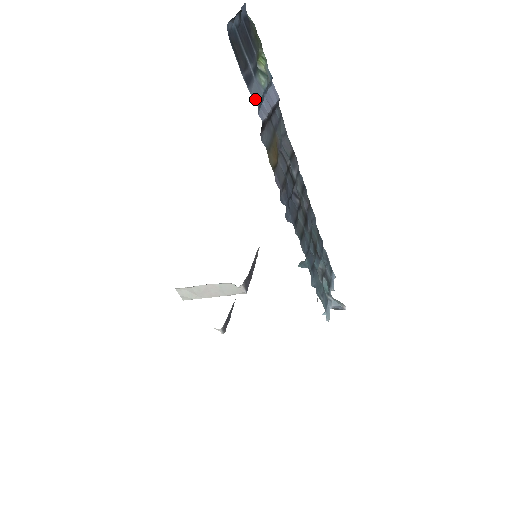
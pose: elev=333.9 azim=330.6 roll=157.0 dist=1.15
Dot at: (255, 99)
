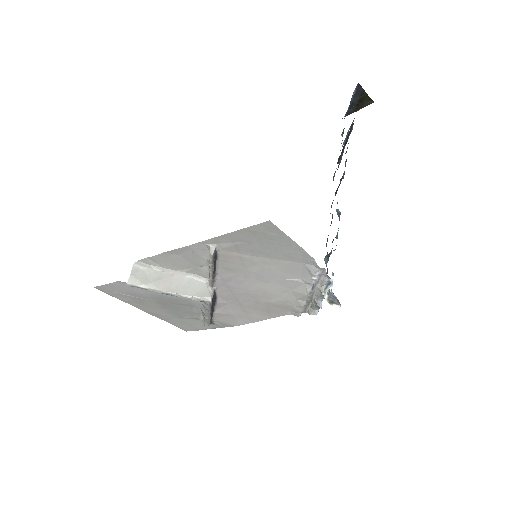
Dot at: occluded
